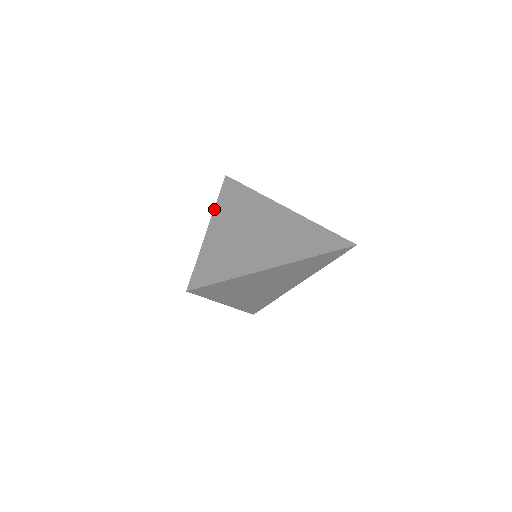
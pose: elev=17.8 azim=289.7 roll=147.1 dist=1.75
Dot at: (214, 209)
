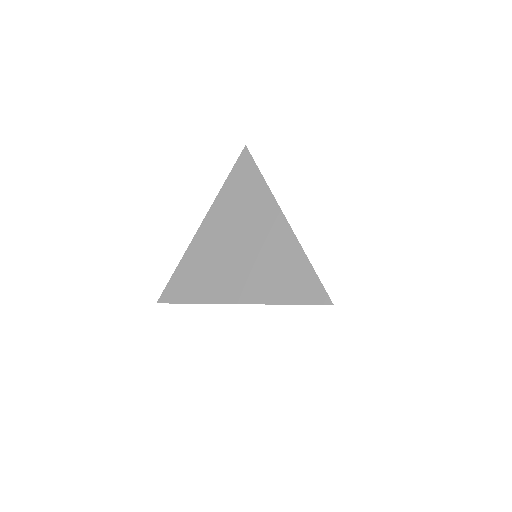
Dot at: (214, 201)
